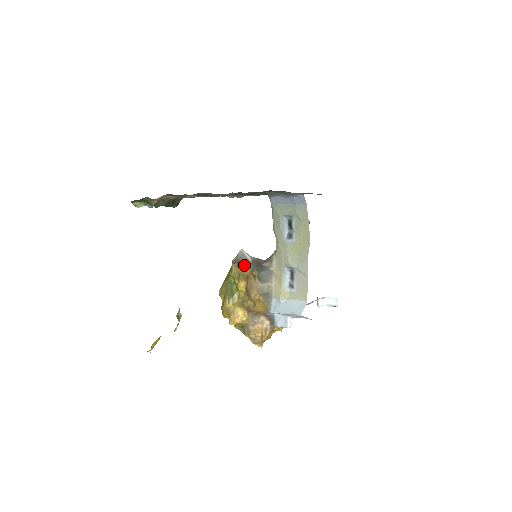
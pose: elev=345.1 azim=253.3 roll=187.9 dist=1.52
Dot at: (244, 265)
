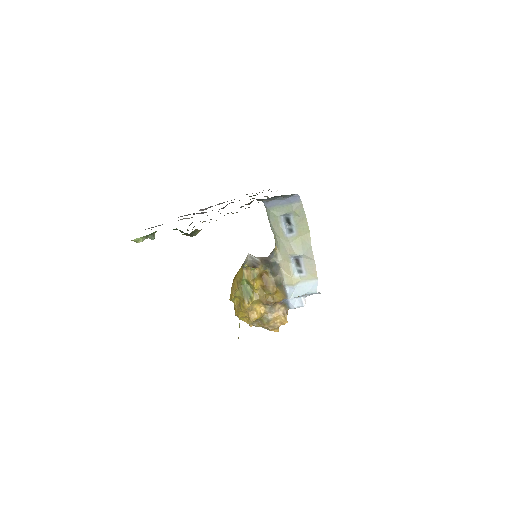
Dot at: (257, 266)
